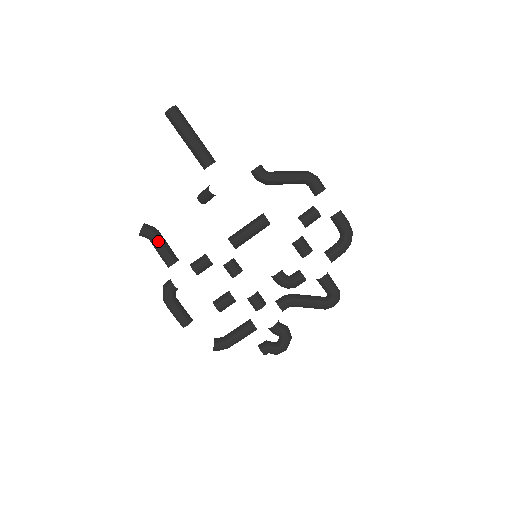
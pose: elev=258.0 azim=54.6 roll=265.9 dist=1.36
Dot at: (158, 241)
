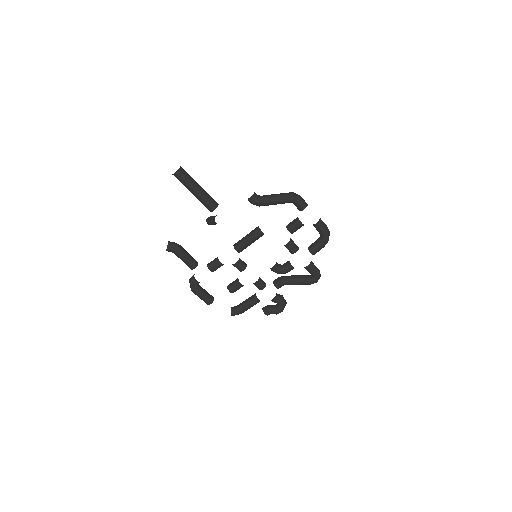
Dot at: (181, 255)
